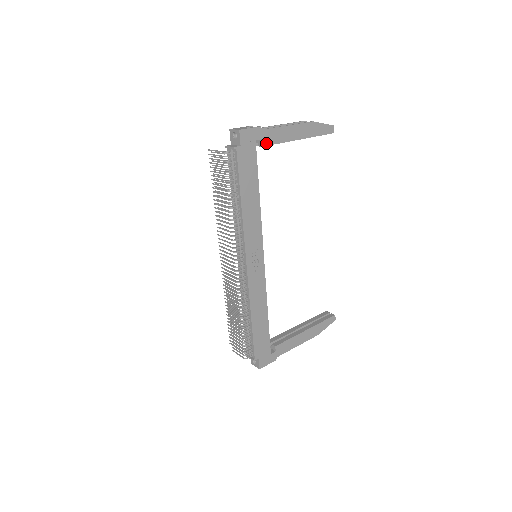
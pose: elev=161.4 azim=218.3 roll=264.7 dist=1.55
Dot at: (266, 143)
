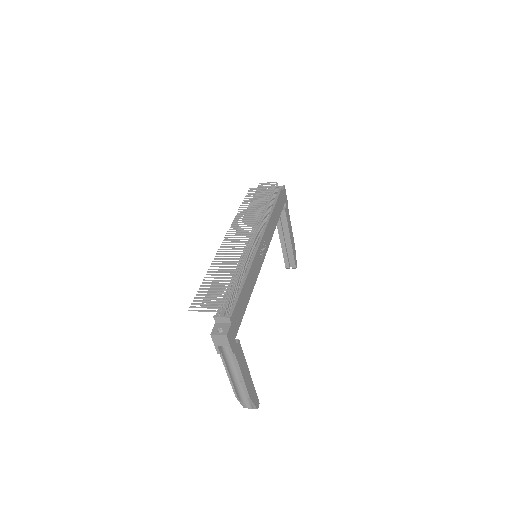
Dot at: (286, 212)
